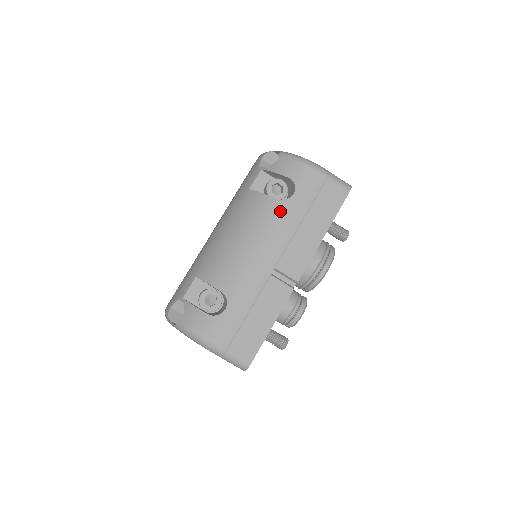
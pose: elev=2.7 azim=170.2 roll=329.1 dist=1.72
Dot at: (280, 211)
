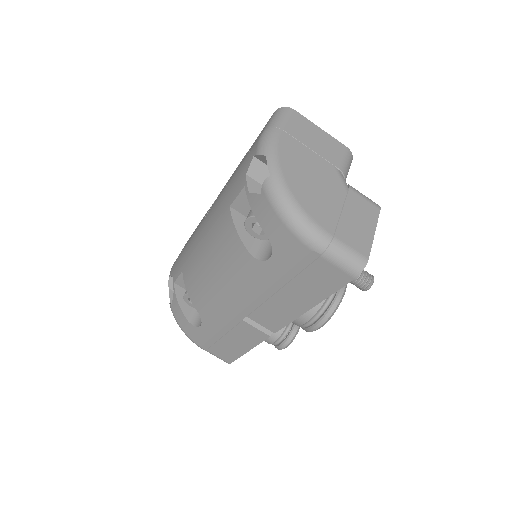
Dot at: (252, 270)
